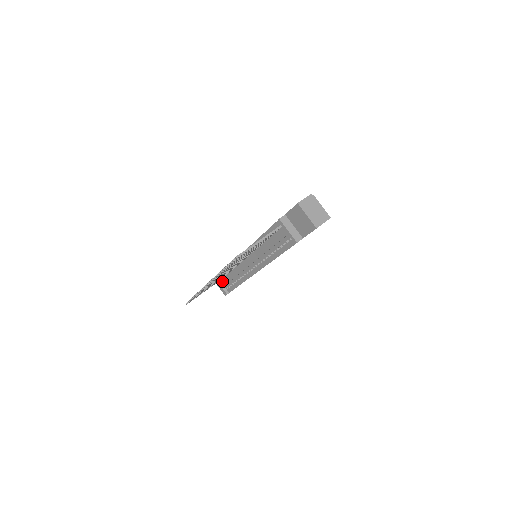
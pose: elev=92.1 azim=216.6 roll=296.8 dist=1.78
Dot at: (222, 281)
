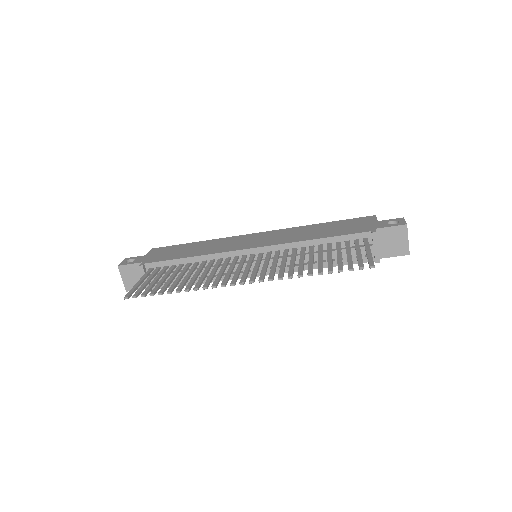
Dot at: (151, 272)
